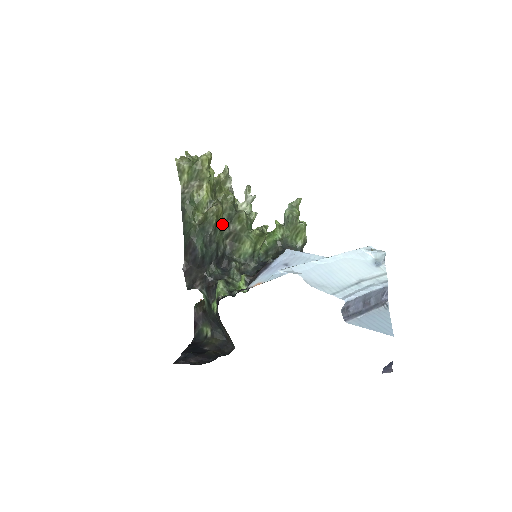
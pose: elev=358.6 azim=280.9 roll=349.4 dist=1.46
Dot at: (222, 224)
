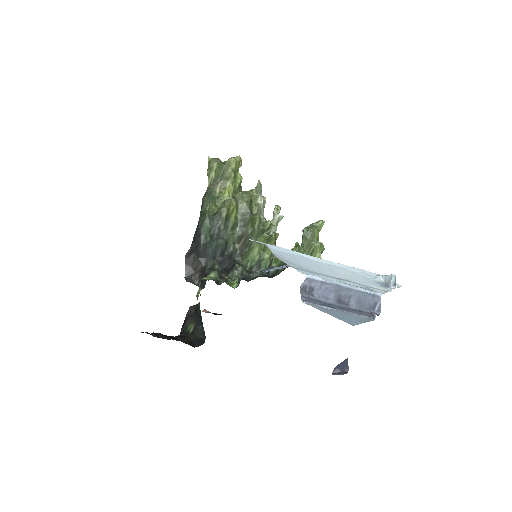
Dot at: (235, 223)
